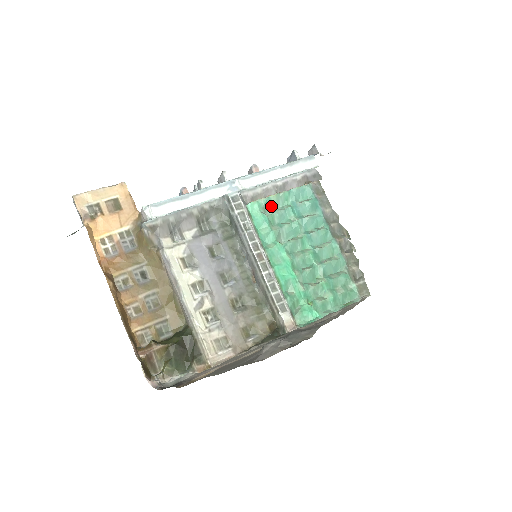
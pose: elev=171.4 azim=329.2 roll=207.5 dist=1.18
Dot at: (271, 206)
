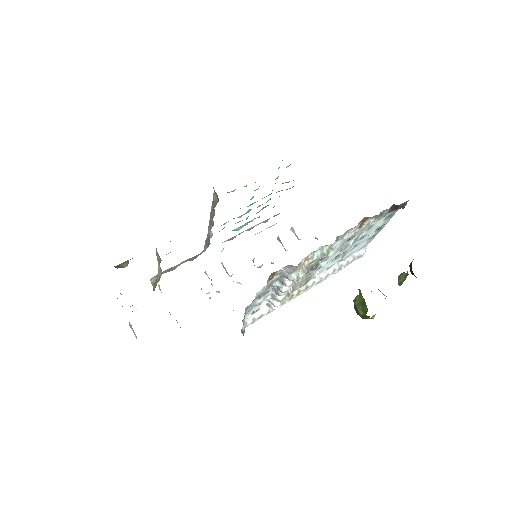
Dot at: occluded
